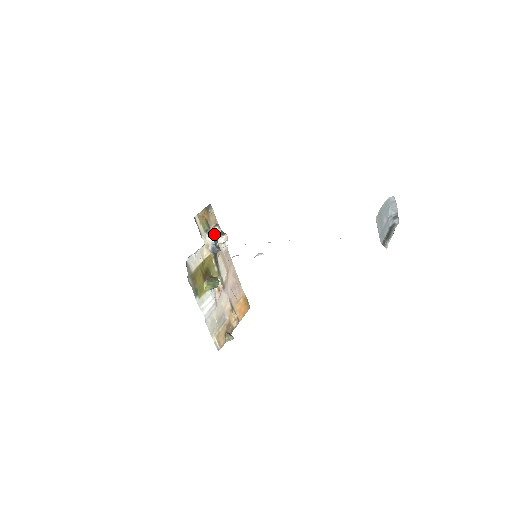
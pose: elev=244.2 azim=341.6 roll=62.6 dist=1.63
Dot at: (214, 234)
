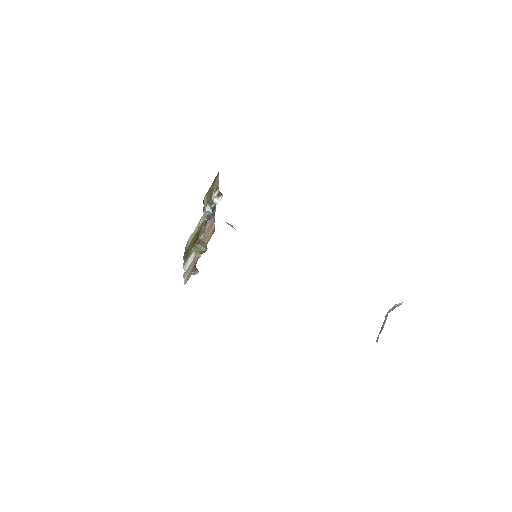
Dot at: (214, 204)
